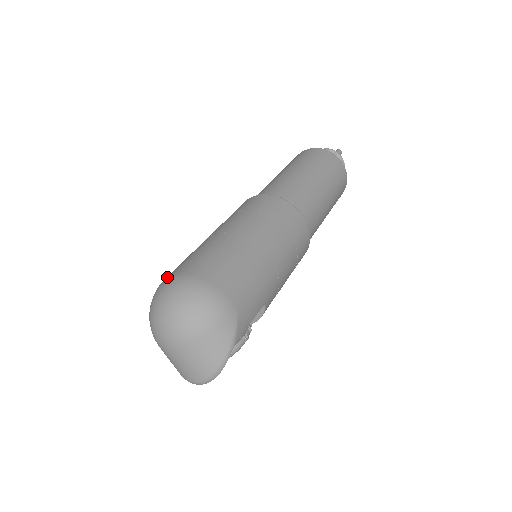
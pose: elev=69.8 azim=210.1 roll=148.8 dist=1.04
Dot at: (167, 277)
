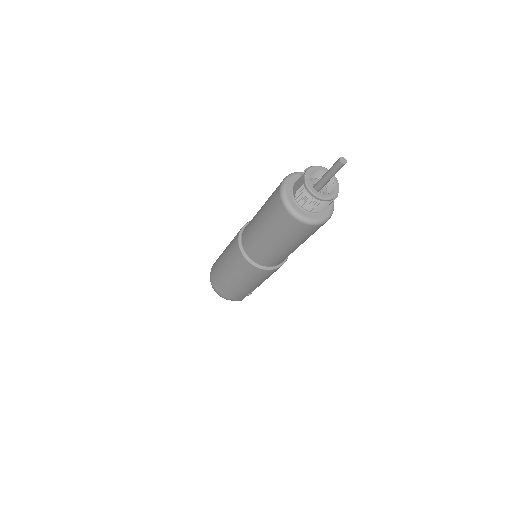
Dot at: (211, 271)
